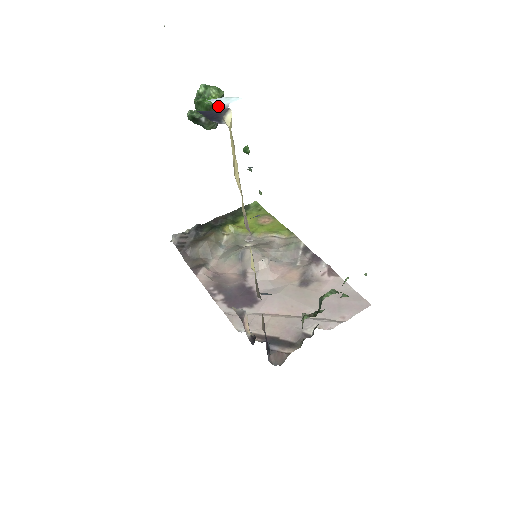
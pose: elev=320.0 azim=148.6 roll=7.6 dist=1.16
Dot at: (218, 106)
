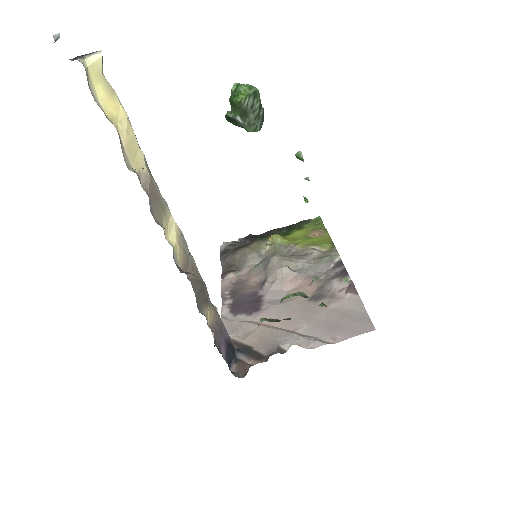
Dot at: (55, 38)
